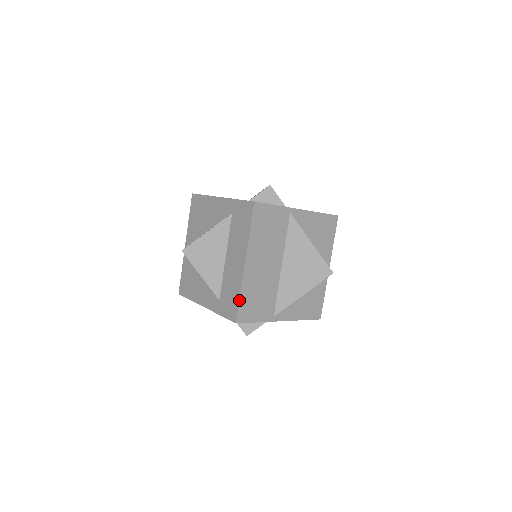
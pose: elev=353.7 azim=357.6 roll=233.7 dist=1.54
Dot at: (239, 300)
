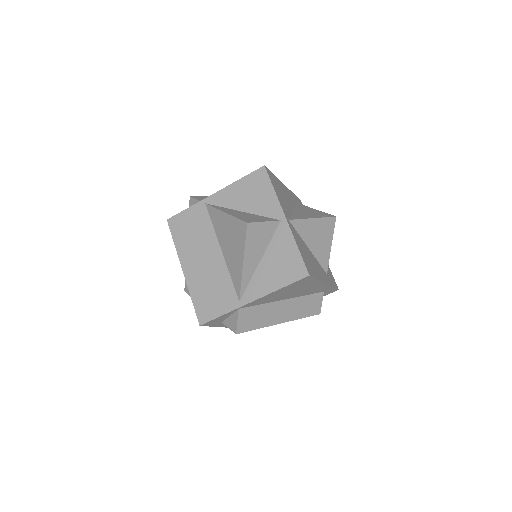
Dot at: (193, 304)
